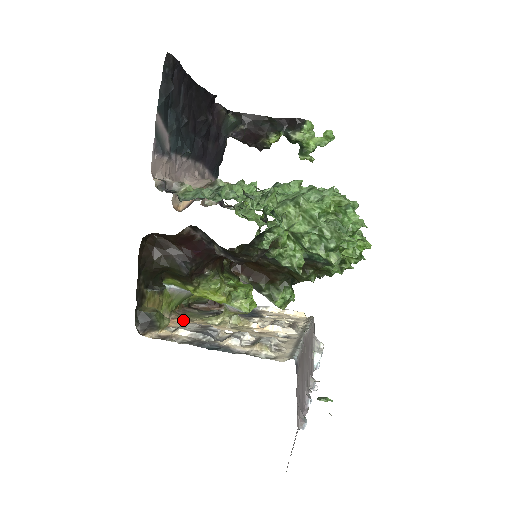
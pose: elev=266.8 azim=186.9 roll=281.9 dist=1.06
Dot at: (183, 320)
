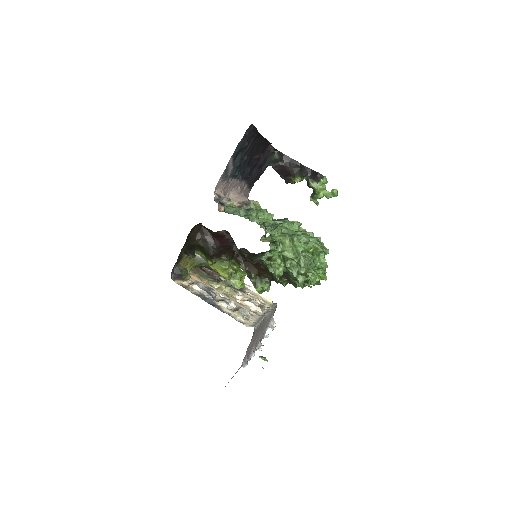
Dot at: (196, 277)
